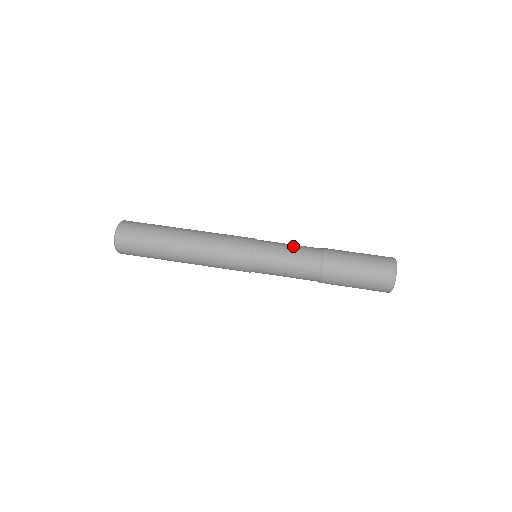
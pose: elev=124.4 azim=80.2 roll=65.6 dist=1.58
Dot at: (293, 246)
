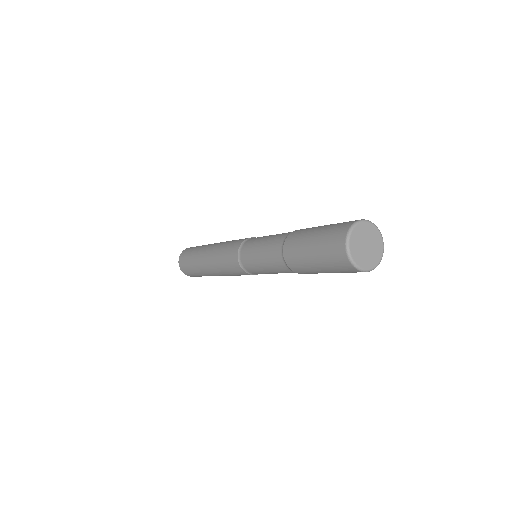
Dot at: occluded
